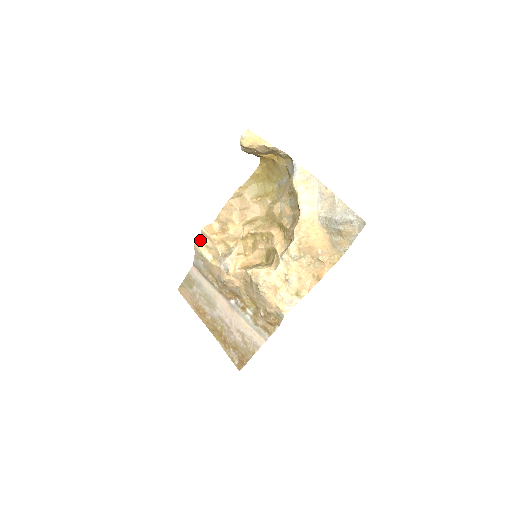
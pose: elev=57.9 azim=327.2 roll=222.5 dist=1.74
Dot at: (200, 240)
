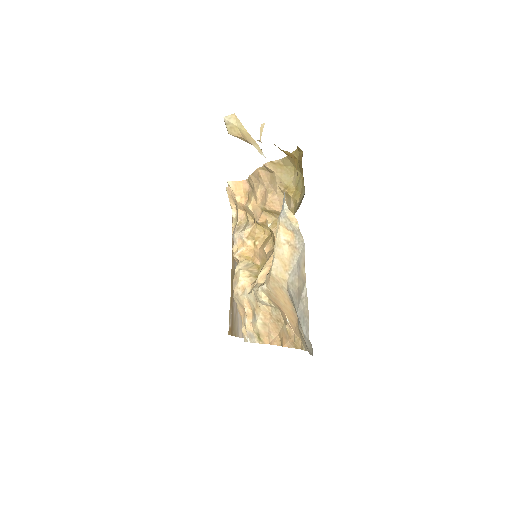
Dot at: (229, 191)
